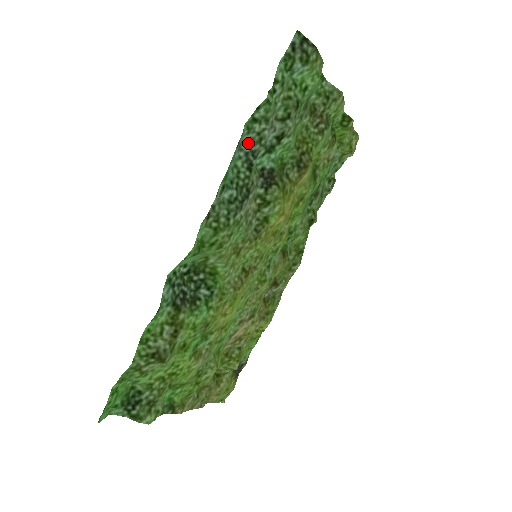
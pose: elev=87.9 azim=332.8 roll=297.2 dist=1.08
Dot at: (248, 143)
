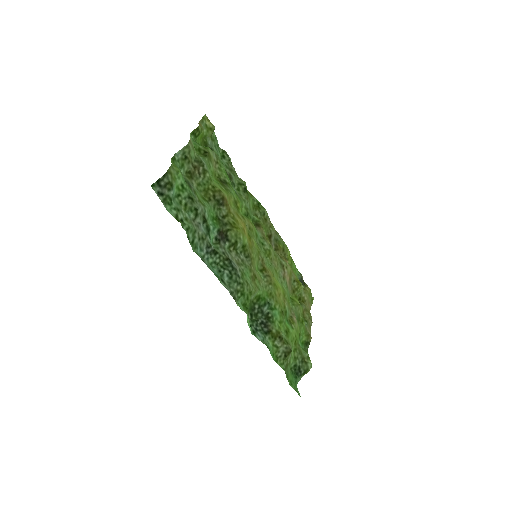
Dot at: (201, 249)
